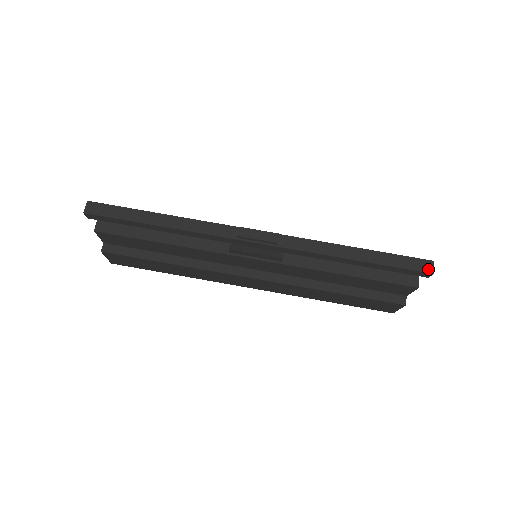
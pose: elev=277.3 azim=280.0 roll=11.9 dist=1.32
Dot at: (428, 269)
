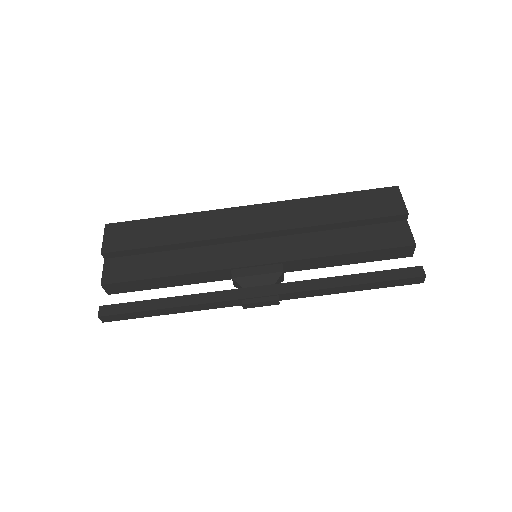
Dot at: (419, 282)
